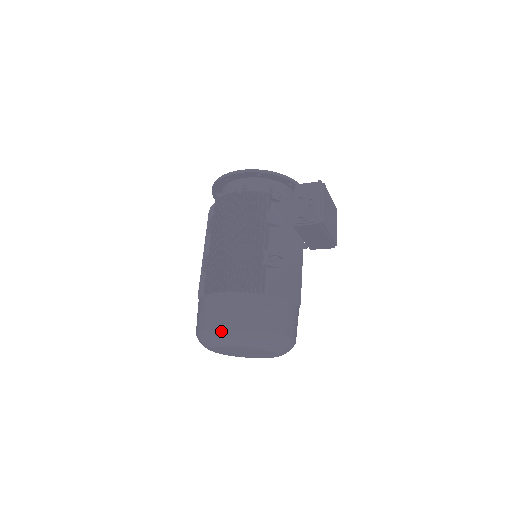
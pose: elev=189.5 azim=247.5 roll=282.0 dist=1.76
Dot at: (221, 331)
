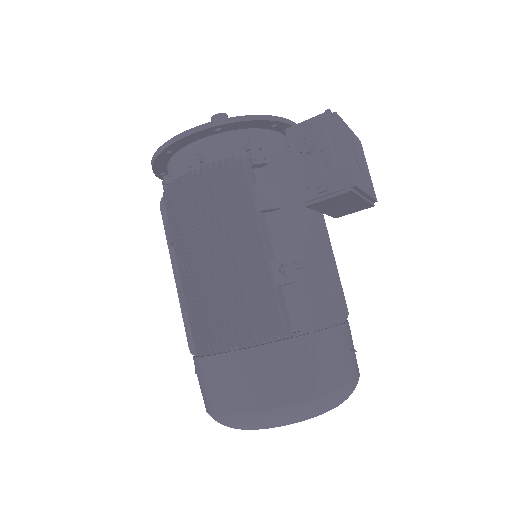
Dot at: (244, 417)
